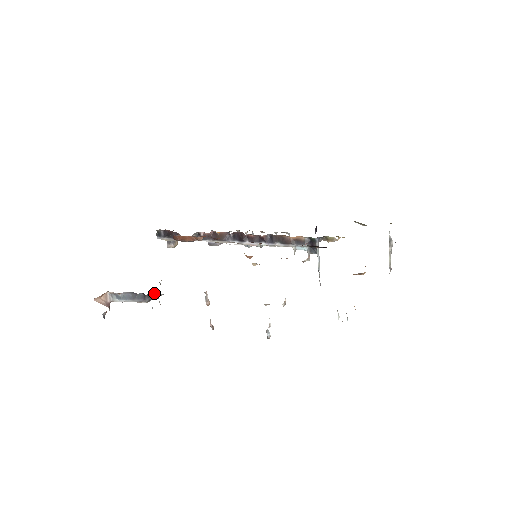
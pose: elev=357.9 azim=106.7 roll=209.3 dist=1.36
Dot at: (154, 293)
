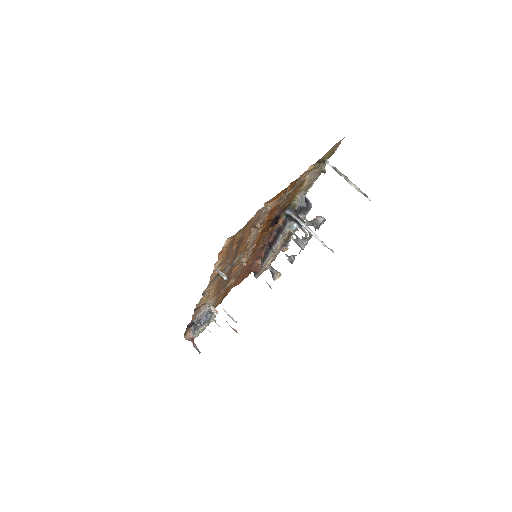
Dot at: (198, 319)
